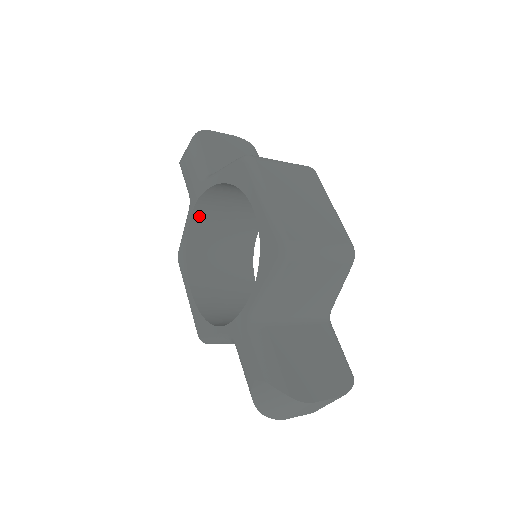
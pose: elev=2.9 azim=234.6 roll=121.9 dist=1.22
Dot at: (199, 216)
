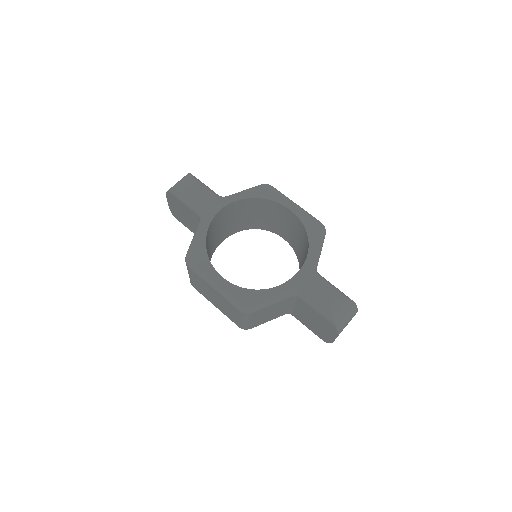
Dot at: (211, 226)
